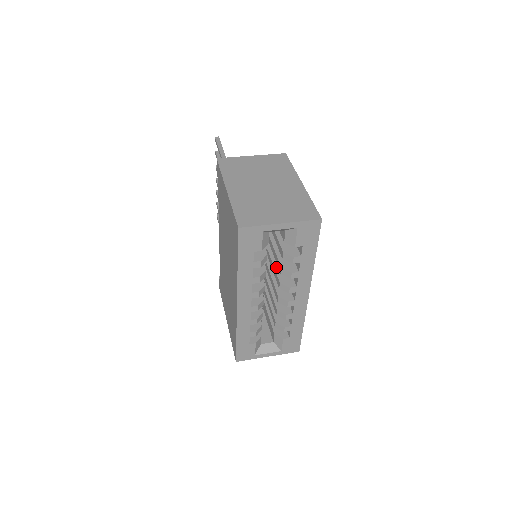
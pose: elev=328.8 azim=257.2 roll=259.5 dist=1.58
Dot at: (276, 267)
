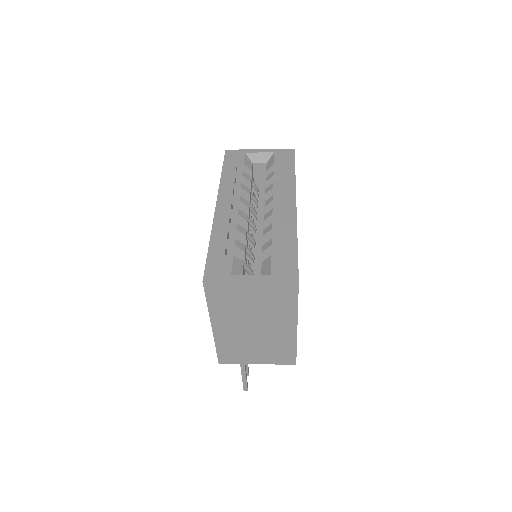
Dot at: occluded
